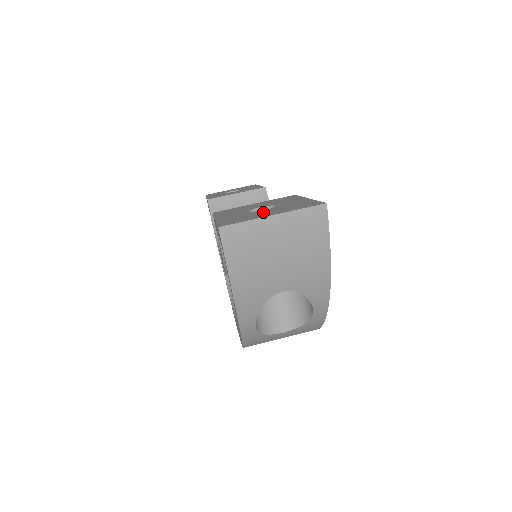
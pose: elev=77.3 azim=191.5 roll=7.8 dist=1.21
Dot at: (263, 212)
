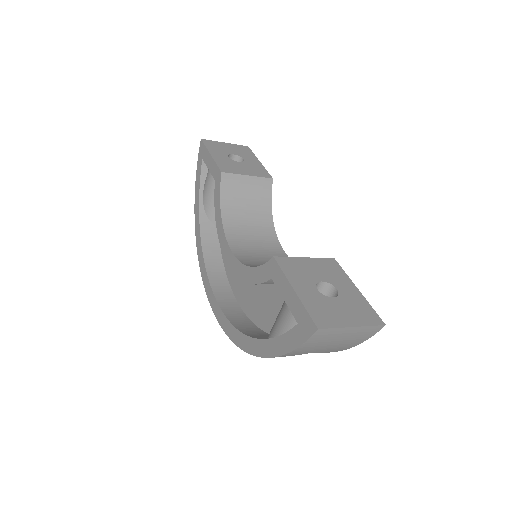
Dot at: (338, 308)
